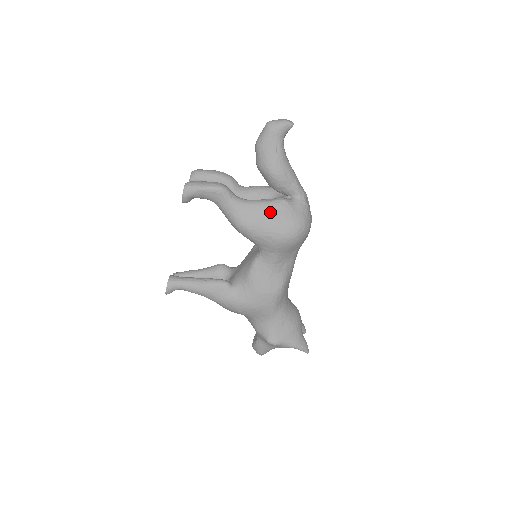
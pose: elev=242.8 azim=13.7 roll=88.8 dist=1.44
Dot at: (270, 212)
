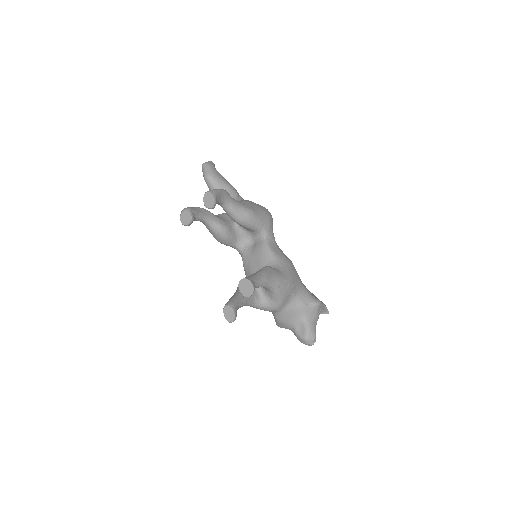
Dot at: (251, 203)
